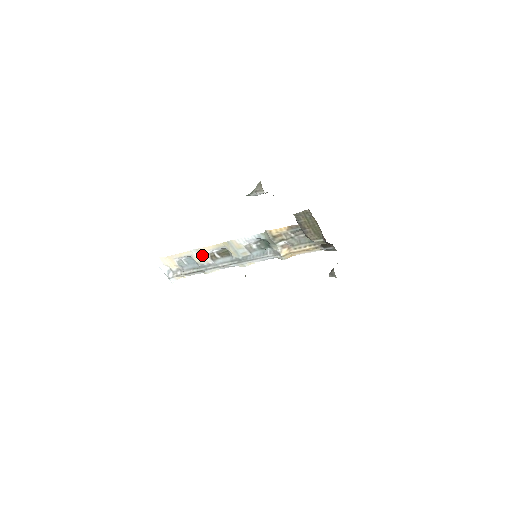
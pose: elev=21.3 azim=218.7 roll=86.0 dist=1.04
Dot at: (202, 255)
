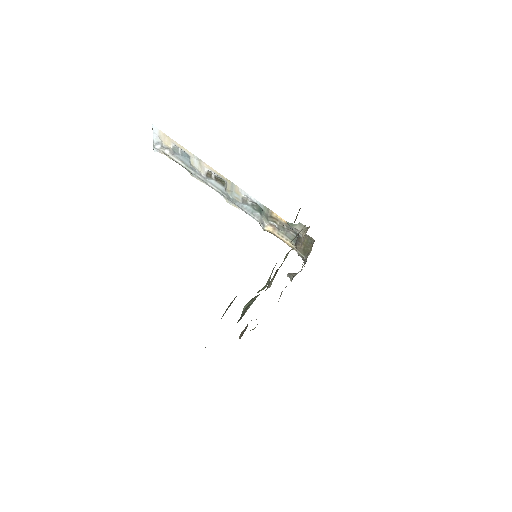
Dot at: (201, 165)
